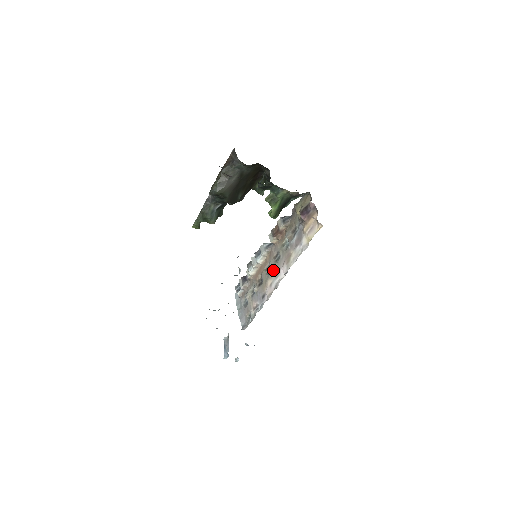
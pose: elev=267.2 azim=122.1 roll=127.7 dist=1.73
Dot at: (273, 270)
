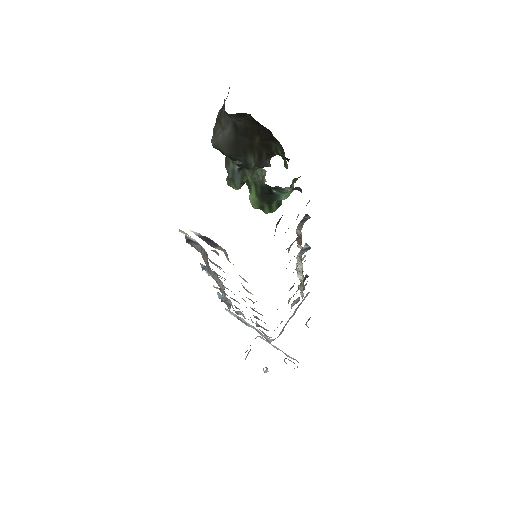
Dot at: occluded
